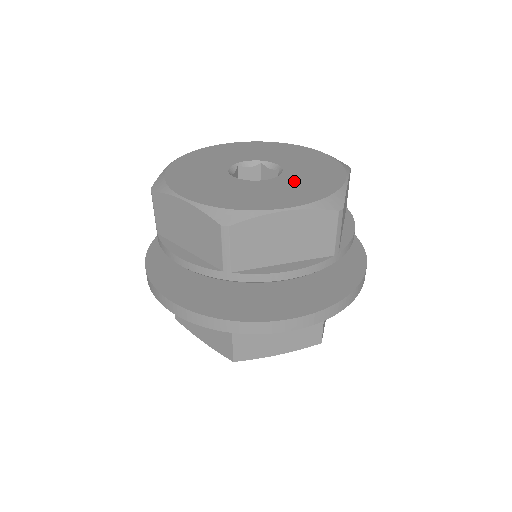
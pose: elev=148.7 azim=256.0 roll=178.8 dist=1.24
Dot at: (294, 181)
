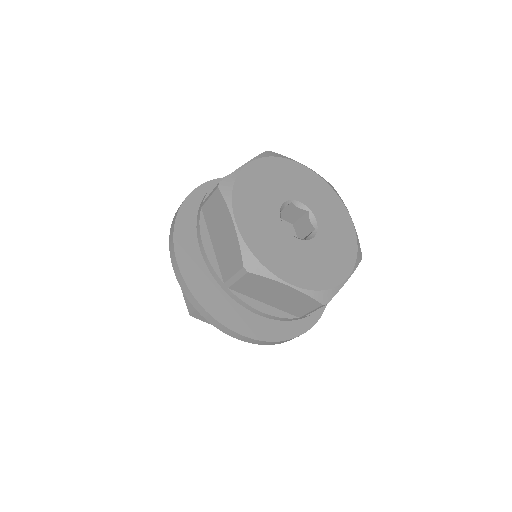
Dot at: (331, 233)
